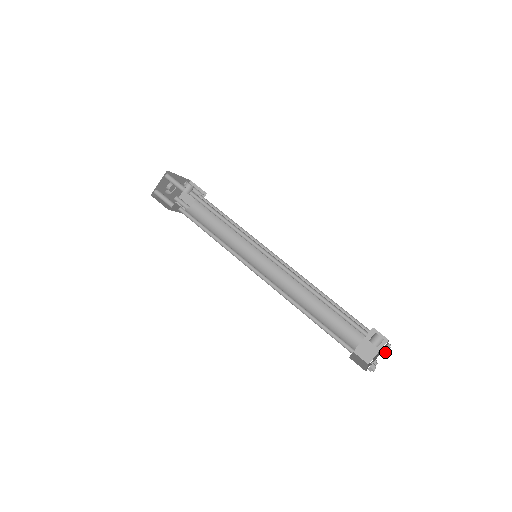
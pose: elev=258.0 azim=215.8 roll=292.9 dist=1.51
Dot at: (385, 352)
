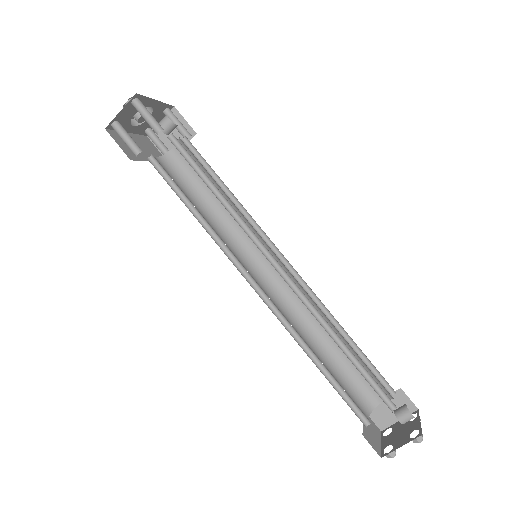
Dot at: (415, 441)
